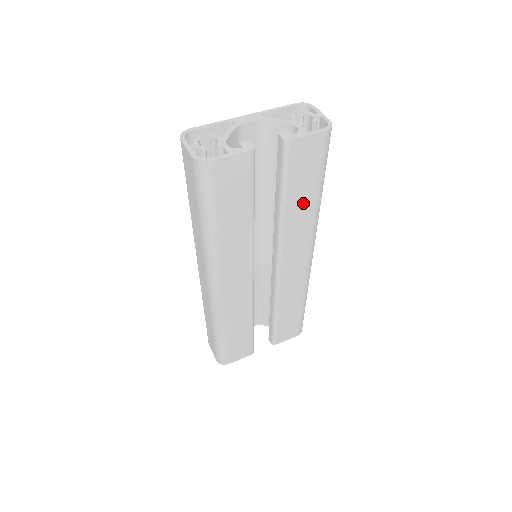
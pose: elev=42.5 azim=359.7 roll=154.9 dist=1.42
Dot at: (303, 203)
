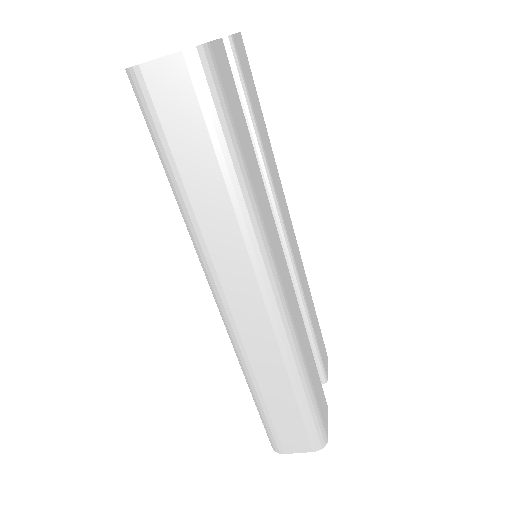
Dot at: (265, 136)
